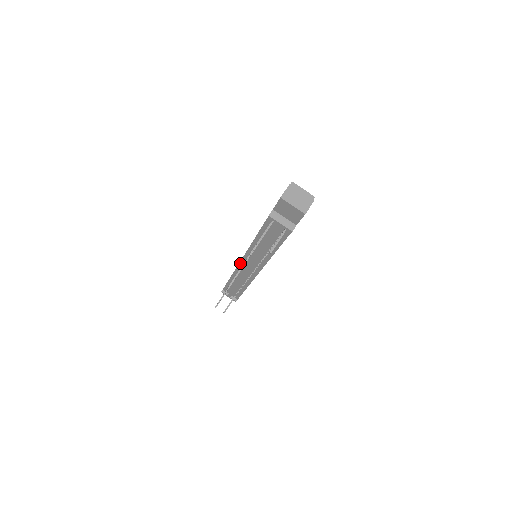
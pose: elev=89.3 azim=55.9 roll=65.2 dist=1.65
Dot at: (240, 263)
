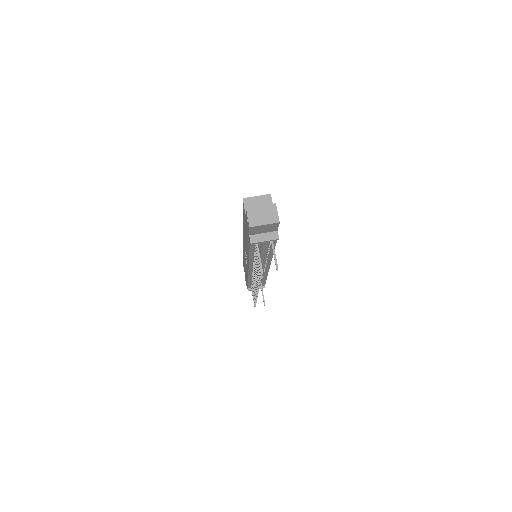
Dot at: (249, 272)
